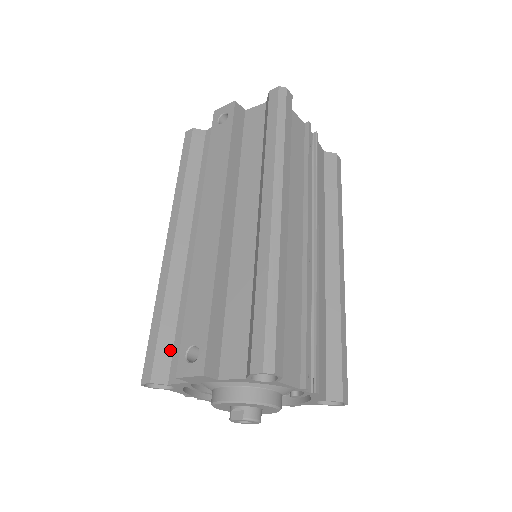
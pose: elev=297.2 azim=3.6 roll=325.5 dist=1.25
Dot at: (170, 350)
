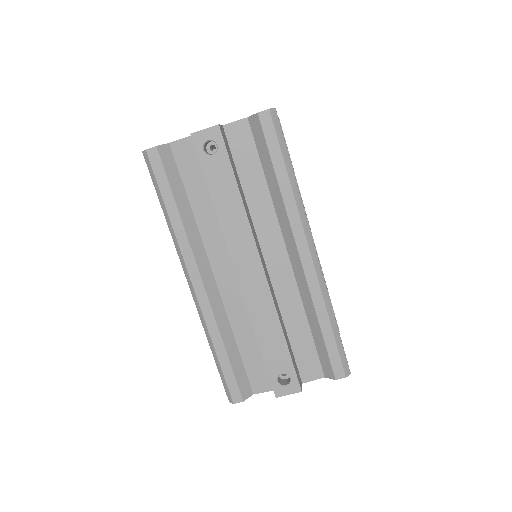
Dot at: (244, 372)
